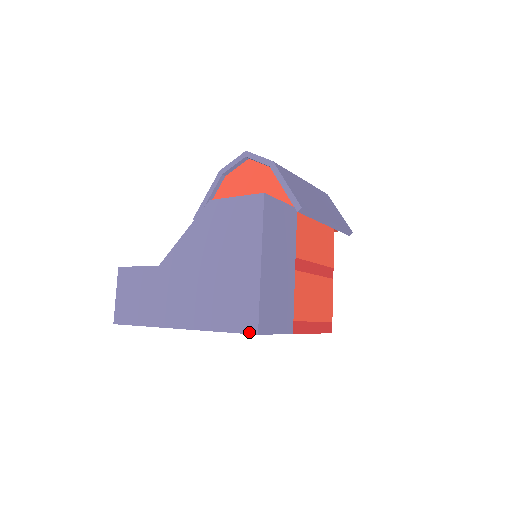
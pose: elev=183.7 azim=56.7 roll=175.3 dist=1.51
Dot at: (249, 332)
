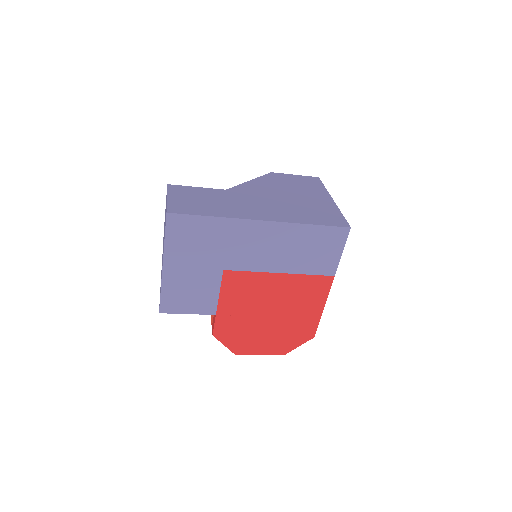
Dot at: (342, 226)
